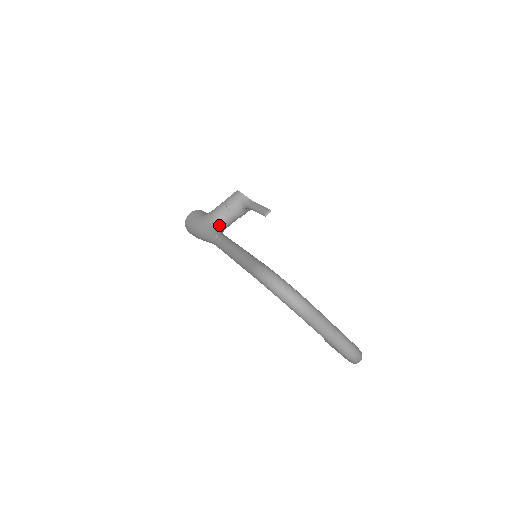
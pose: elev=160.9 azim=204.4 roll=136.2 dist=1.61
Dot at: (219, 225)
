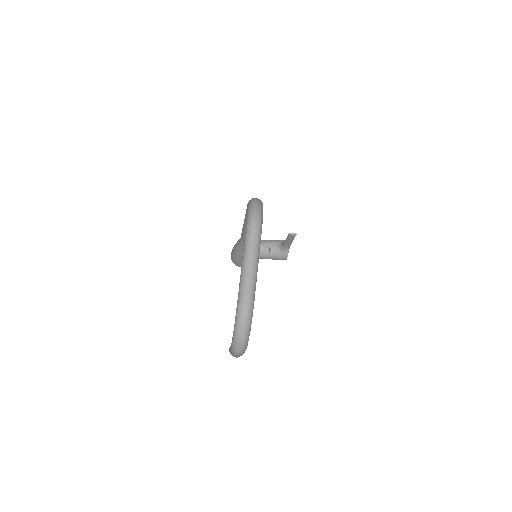
Dot at: occluded
